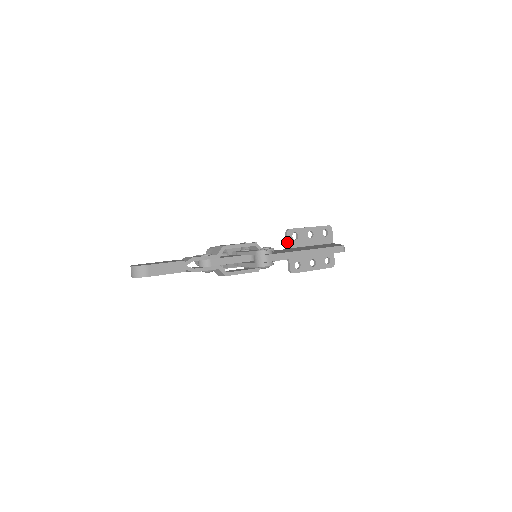
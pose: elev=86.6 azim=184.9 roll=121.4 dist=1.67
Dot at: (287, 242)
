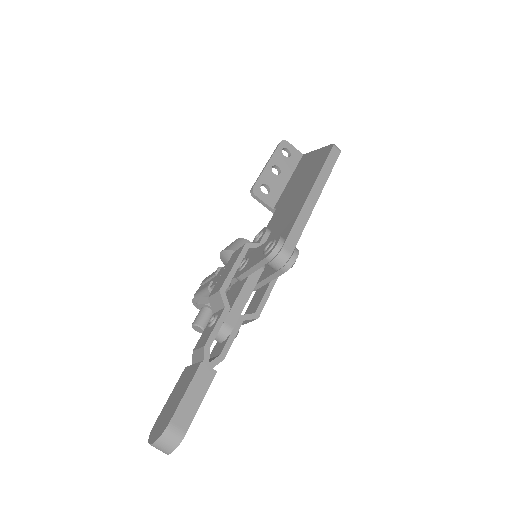
Dot at: (265, 204)
